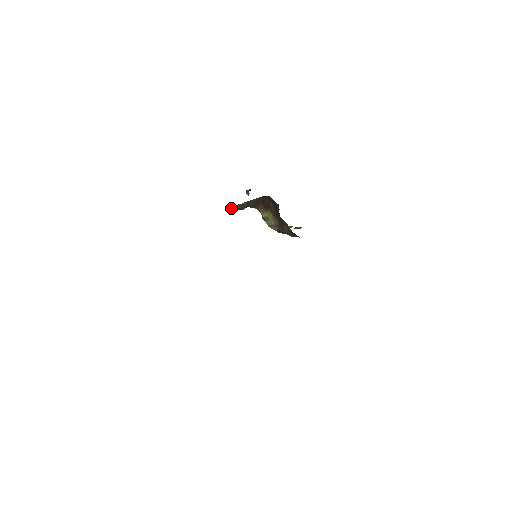
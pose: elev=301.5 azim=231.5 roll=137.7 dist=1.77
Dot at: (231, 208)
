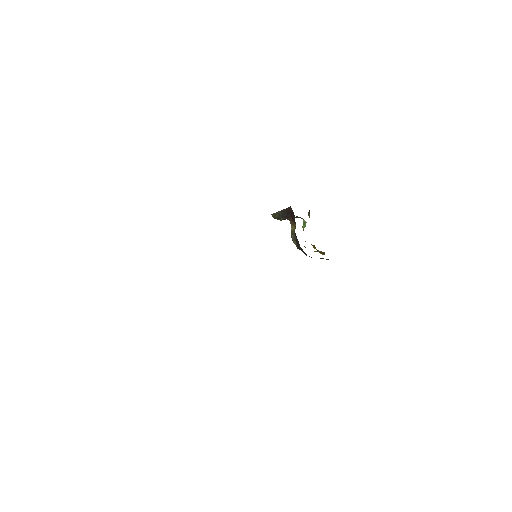
Dot at: (272, 215)
